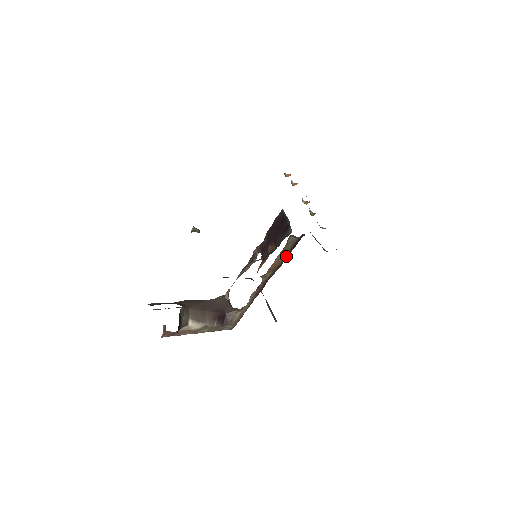
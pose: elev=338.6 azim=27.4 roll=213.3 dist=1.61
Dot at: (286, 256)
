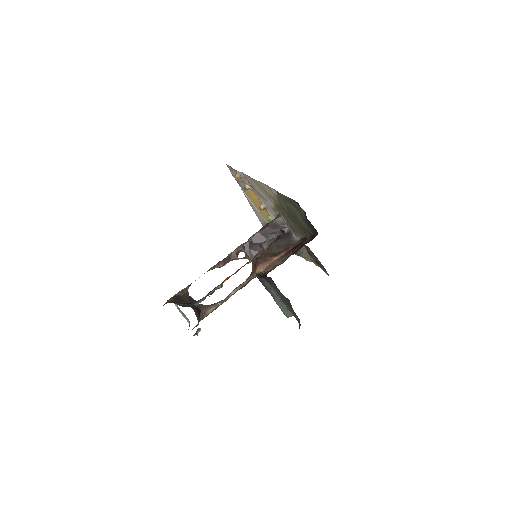
Dot at: occluded
